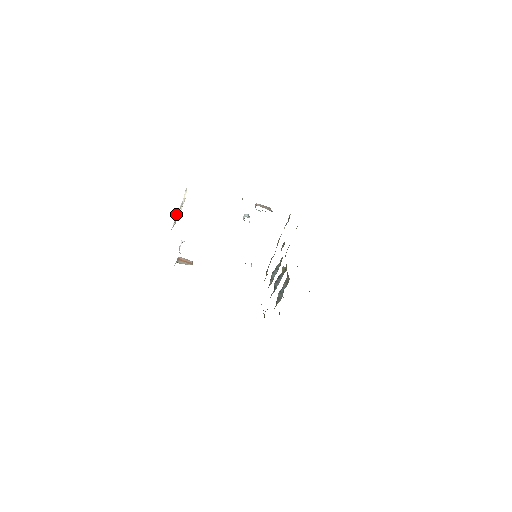
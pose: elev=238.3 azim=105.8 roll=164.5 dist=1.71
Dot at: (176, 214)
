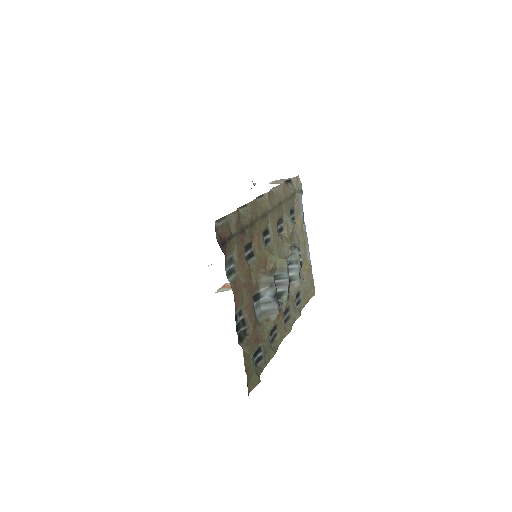
Dot at: occluded
